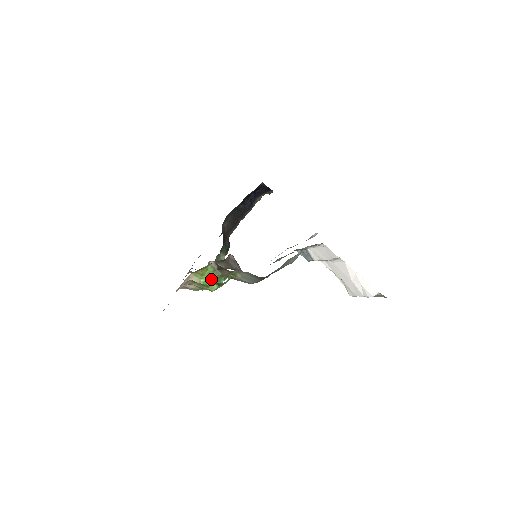
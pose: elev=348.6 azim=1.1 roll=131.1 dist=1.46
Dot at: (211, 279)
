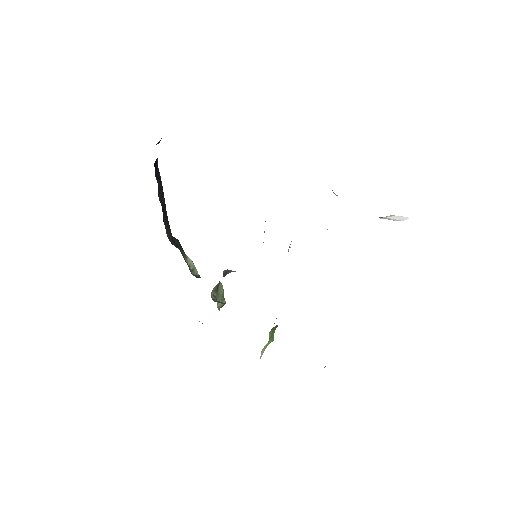
Dot at: (272, 336)
